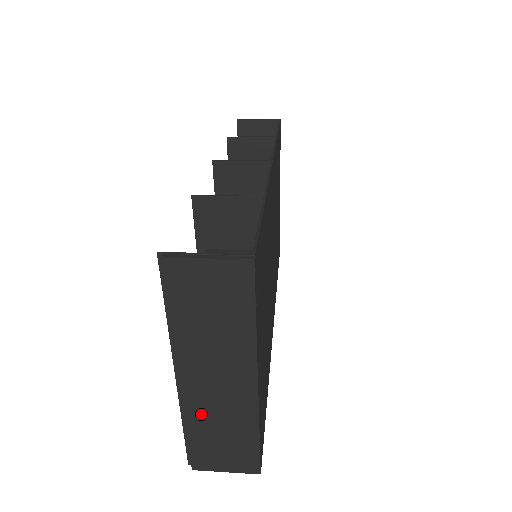
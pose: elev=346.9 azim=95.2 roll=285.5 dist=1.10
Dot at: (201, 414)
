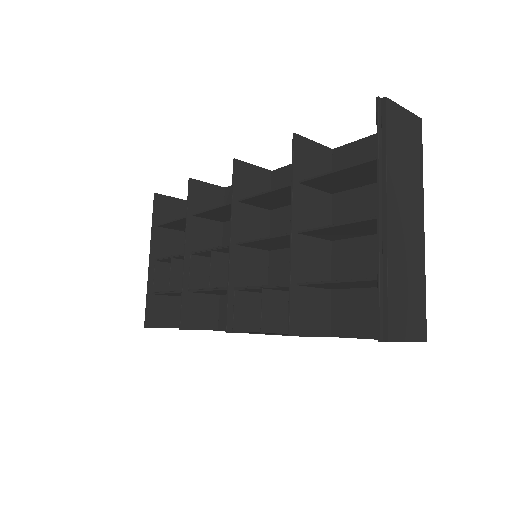
Dot at: (397, 258)
